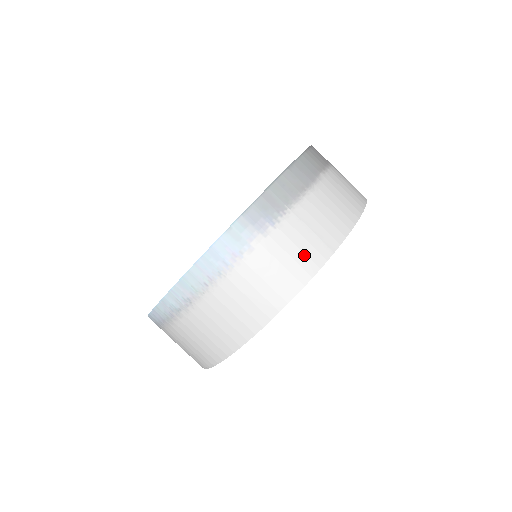
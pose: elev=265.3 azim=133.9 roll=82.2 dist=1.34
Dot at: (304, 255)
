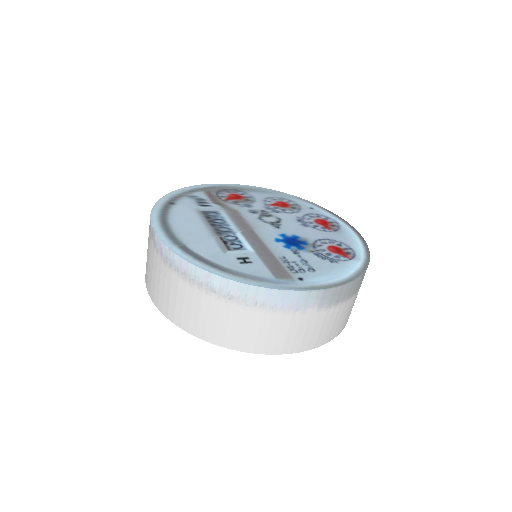
Dot at: (317, 336)
